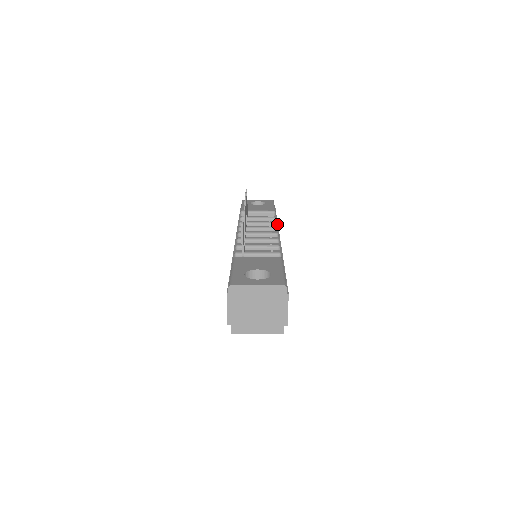
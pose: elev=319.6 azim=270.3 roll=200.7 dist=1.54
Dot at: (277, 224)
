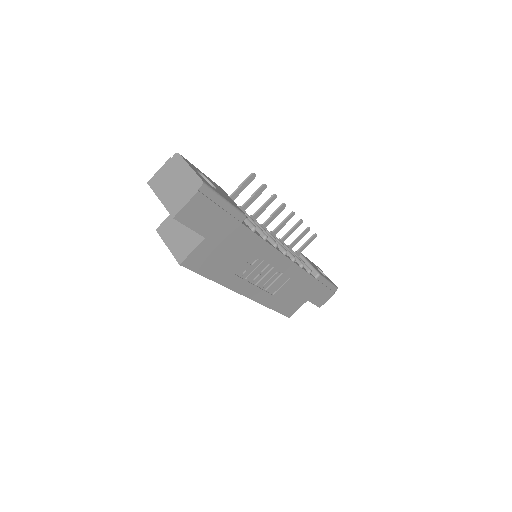
Dot at: (304, 269)
